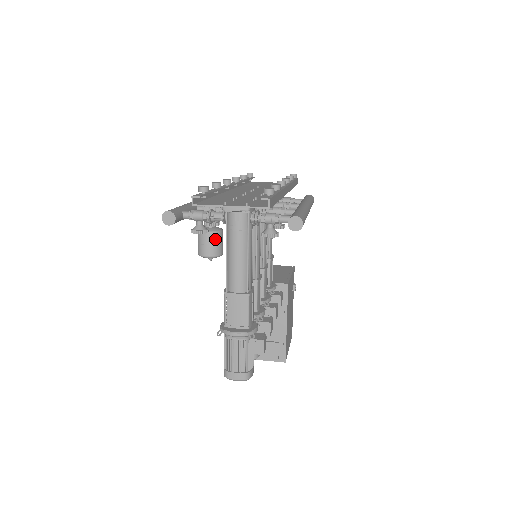
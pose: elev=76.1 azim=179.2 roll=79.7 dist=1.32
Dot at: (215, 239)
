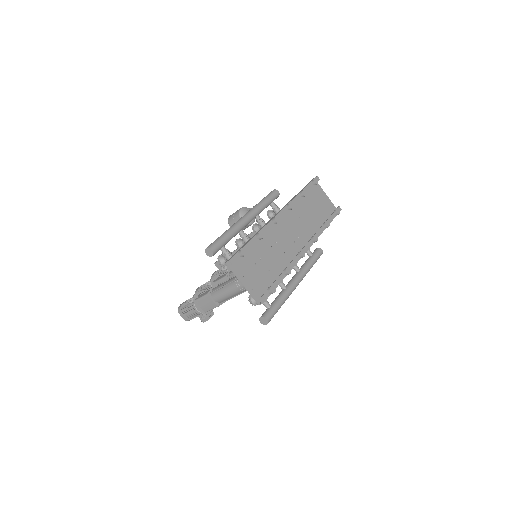
Dot at: occluded
